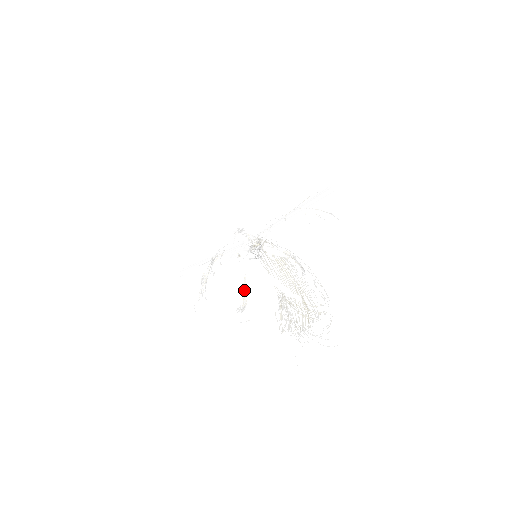
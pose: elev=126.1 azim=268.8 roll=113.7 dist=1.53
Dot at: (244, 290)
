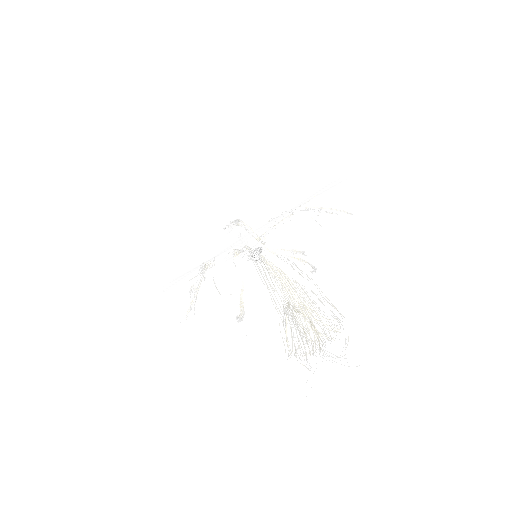
Dot at: (241, 300)
